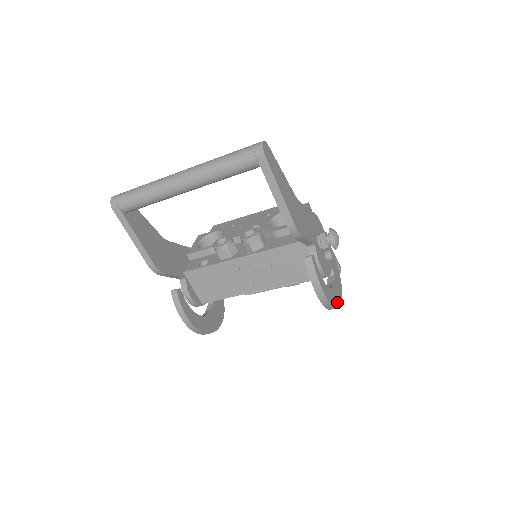
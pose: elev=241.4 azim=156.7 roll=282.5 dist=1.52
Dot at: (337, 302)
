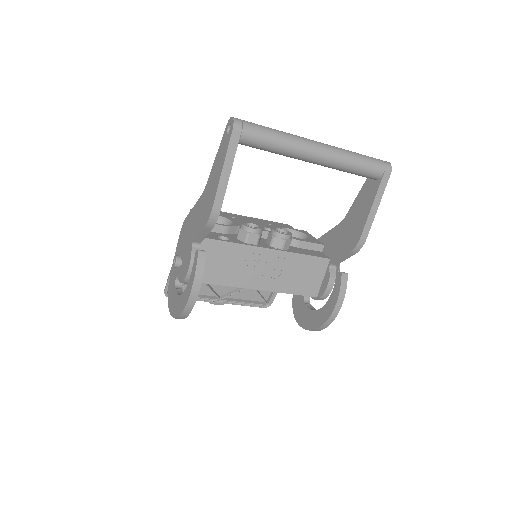
Dot at: occluded
